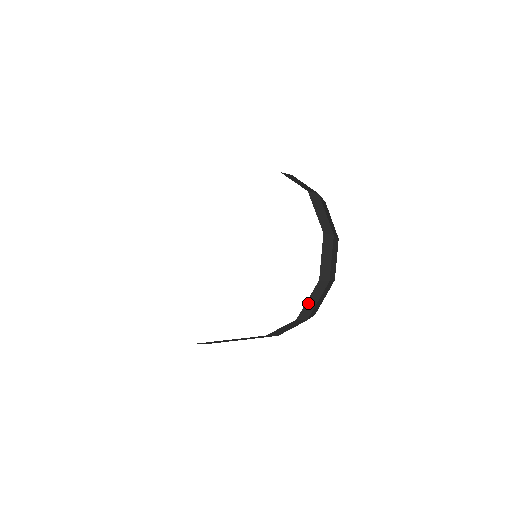
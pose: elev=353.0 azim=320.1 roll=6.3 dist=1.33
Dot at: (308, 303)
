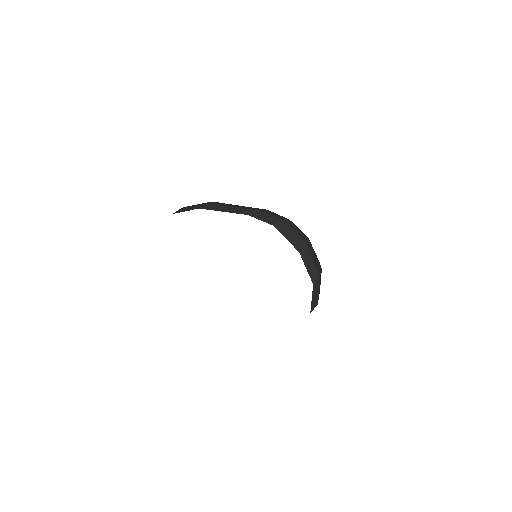
Dot at: (313, 299)
